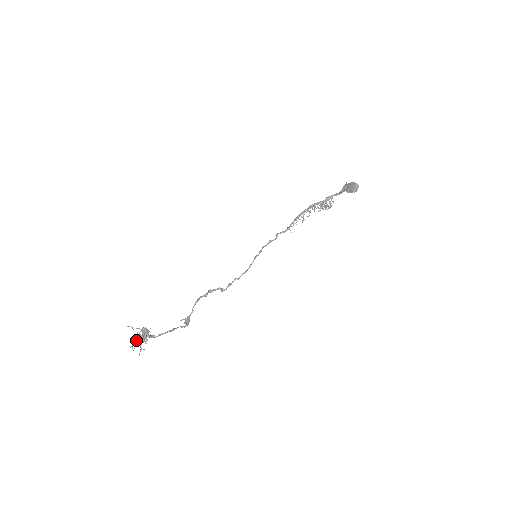
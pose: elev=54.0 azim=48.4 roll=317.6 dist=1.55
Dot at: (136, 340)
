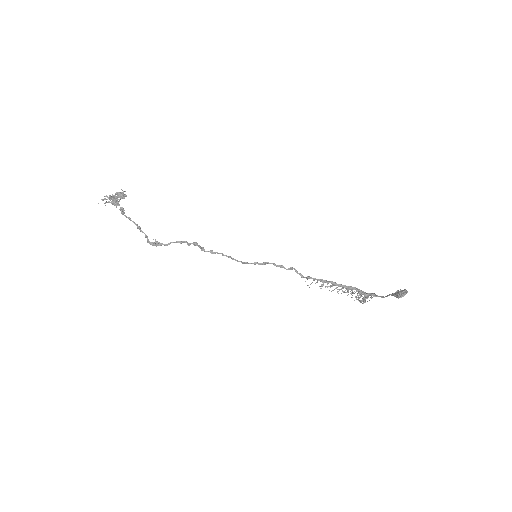
Dot at: (112, 196)
